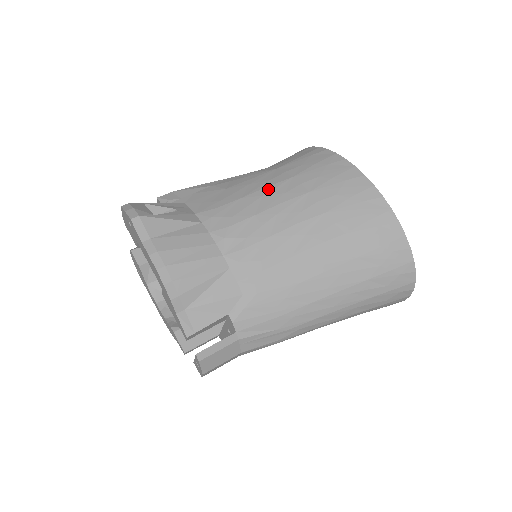
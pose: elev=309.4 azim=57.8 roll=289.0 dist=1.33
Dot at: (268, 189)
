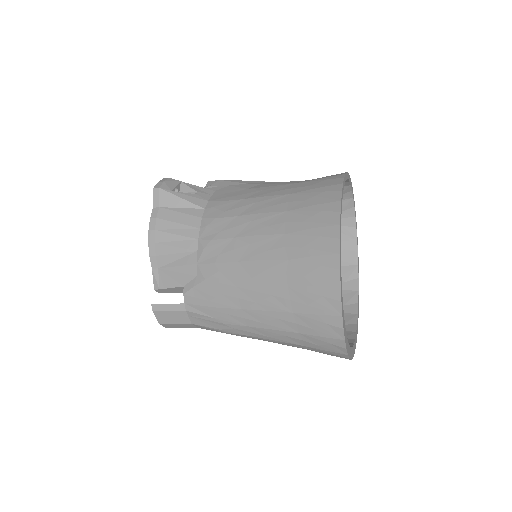
Dot at: (265, 198)
